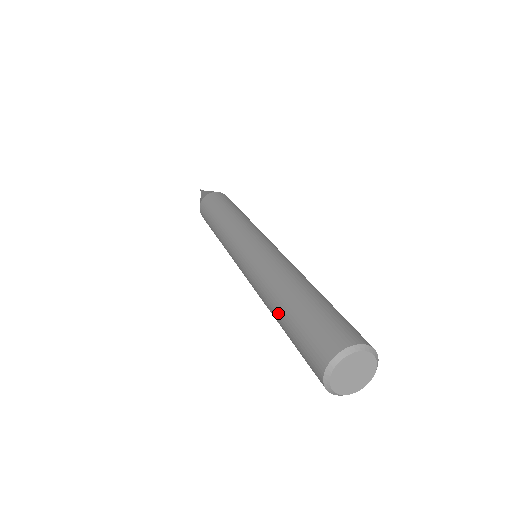
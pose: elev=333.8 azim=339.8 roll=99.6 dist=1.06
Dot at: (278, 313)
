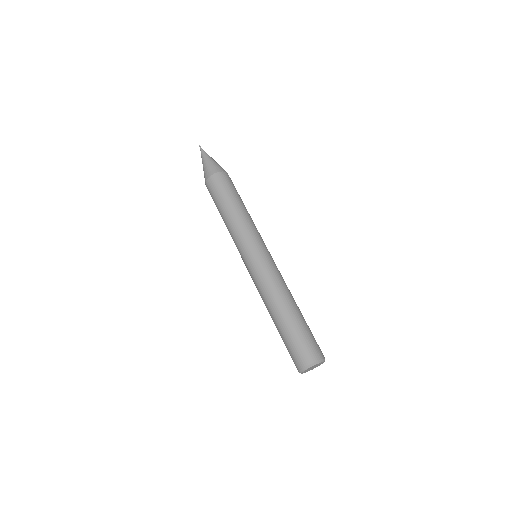
Dot at: occluded
